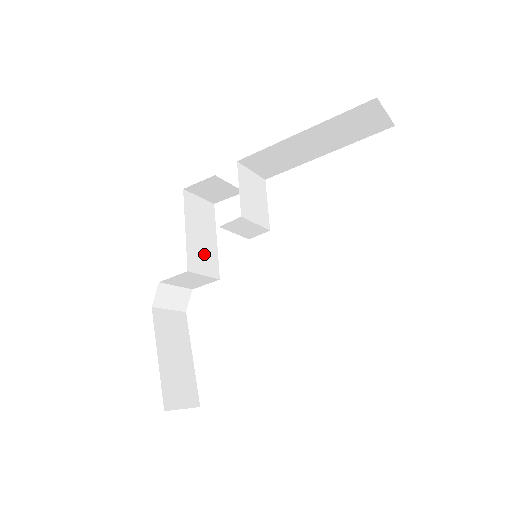
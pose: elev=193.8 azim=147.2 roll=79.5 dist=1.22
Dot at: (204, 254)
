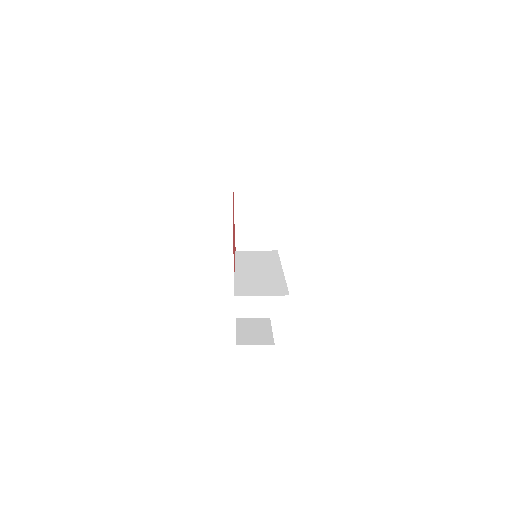
Dot at: occluded
